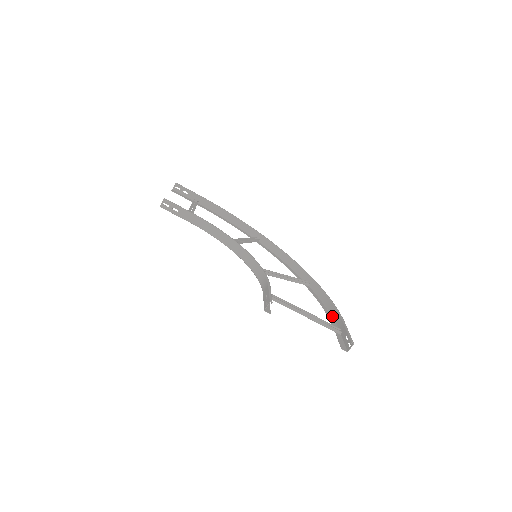
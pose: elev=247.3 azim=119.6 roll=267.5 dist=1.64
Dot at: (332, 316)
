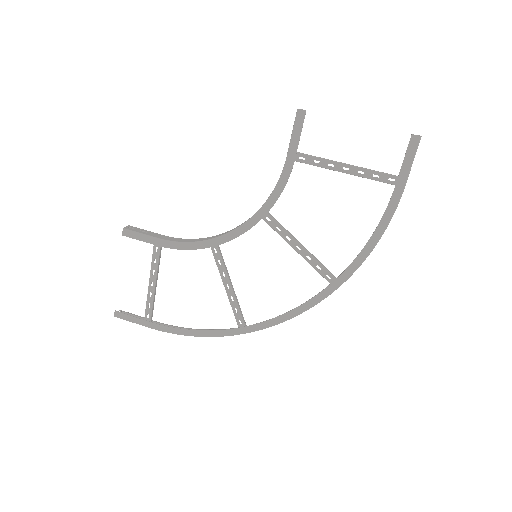
Dot at: (388, 223)
